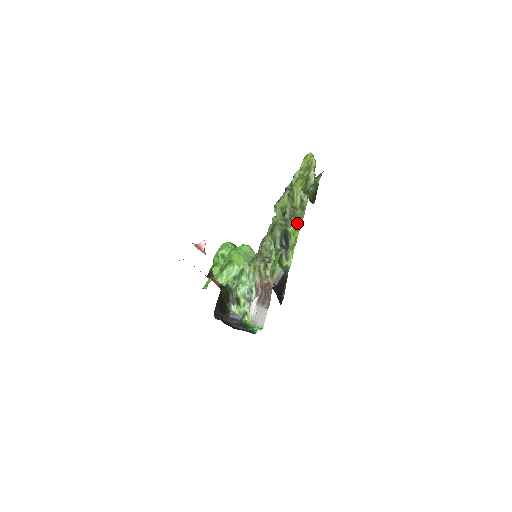
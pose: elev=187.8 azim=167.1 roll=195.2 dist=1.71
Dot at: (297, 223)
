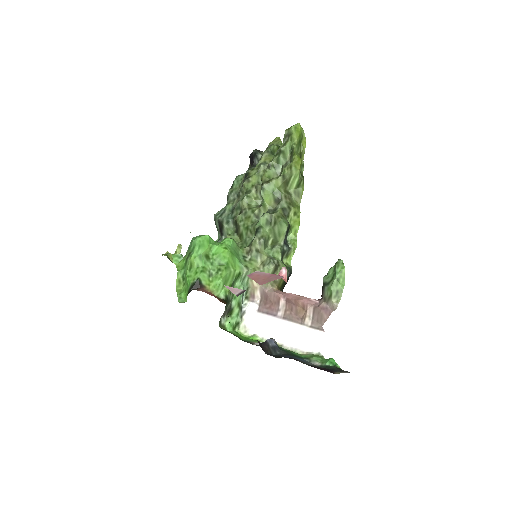
Dot at: (296, 213)
